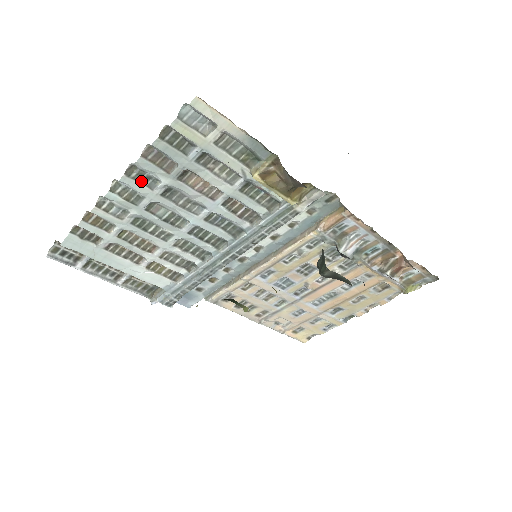
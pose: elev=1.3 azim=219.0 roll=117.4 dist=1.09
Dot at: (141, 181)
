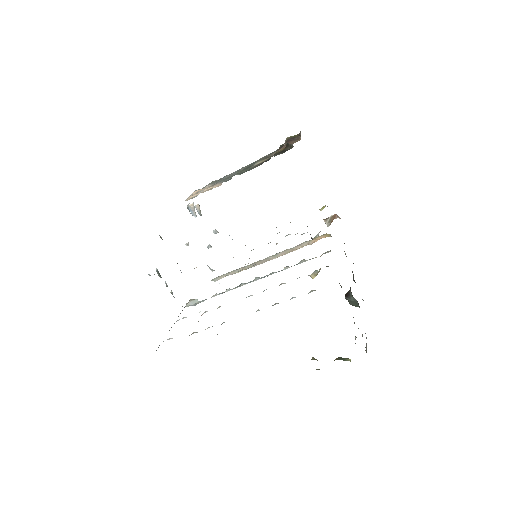
Dot at: occluded
